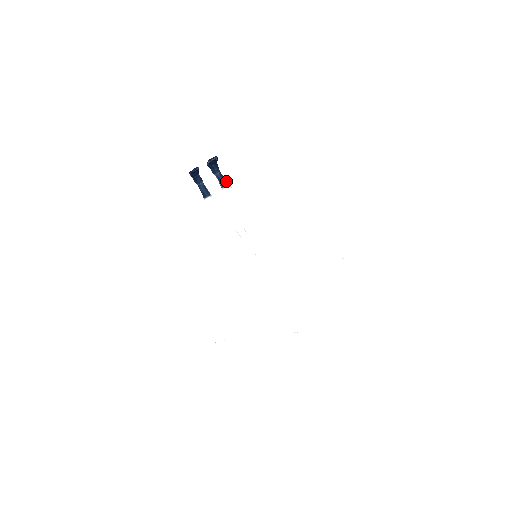
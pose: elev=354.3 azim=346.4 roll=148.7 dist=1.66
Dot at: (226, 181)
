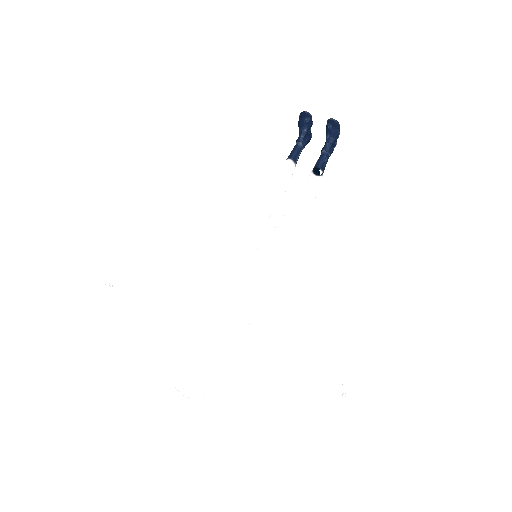
Dot at: (324, 167)
